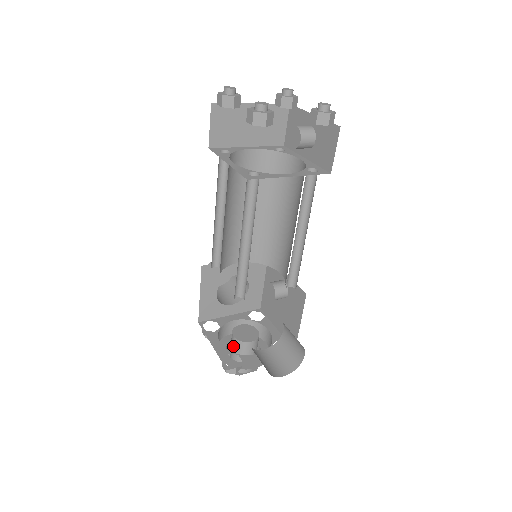
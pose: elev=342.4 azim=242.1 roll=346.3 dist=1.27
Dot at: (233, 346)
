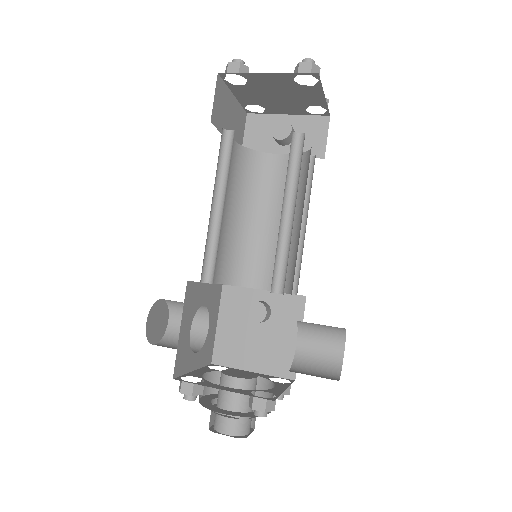
Dot at: (234, 394)
